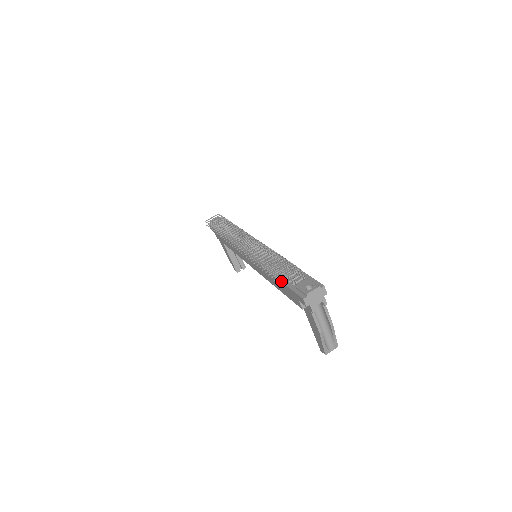
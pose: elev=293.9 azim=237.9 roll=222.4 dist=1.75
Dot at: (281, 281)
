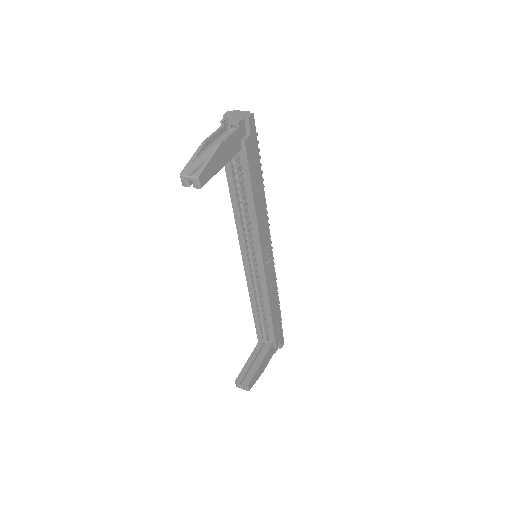
Dot at: occluded
